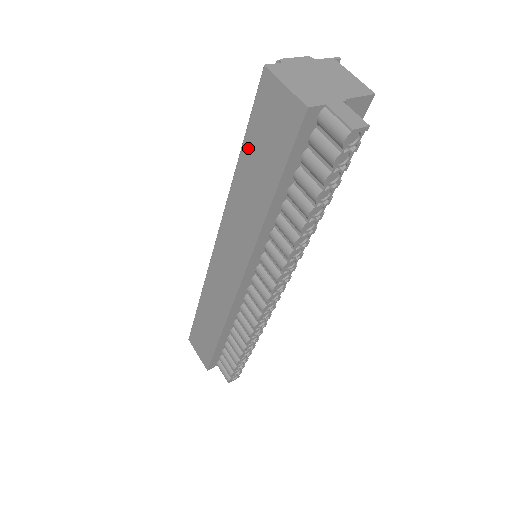
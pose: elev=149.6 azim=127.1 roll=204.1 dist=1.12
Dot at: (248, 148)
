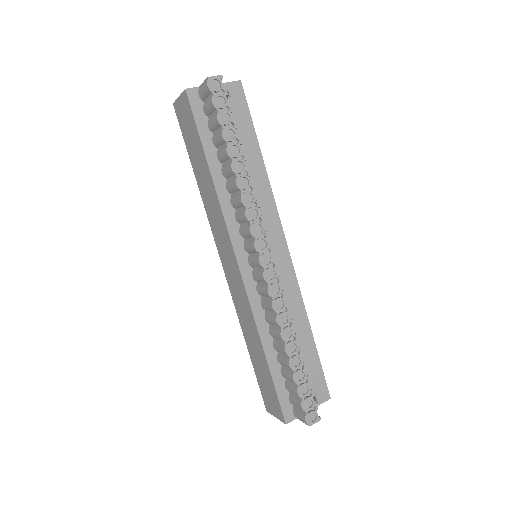
Dot at: (191, 158)
